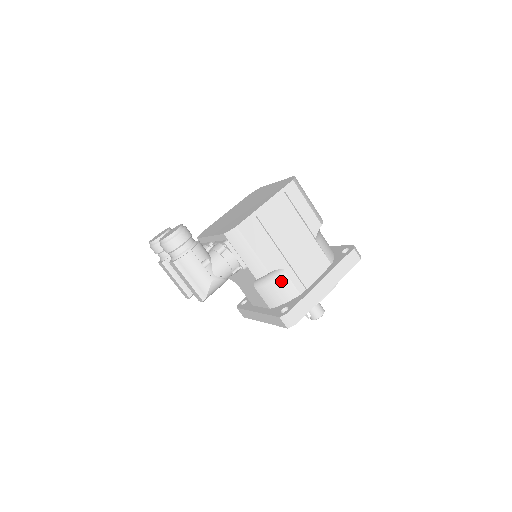
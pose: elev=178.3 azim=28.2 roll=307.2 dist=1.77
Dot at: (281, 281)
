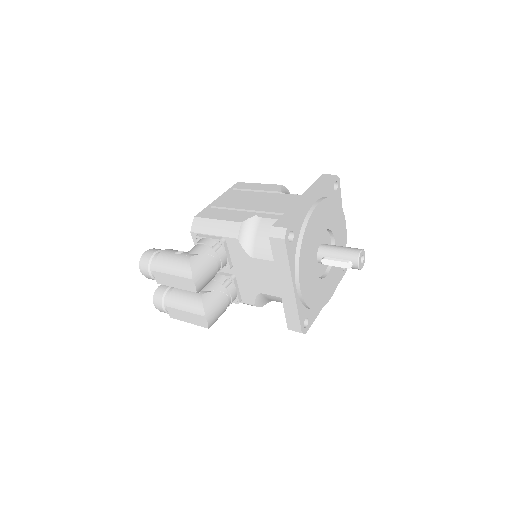
Dot at: (263, 226)
